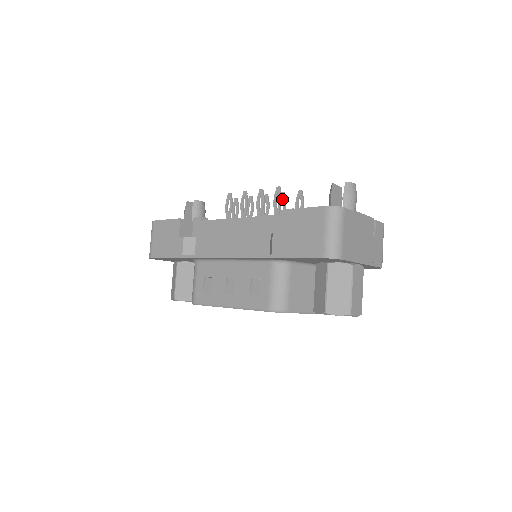
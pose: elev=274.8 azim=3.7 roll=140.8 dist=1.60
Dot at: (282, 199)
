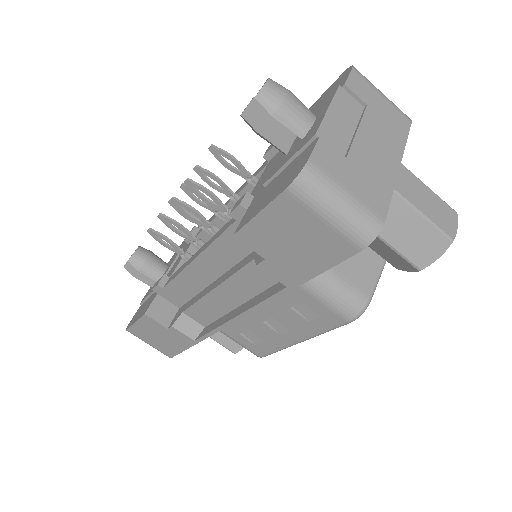
Dot at: (203, 174)
